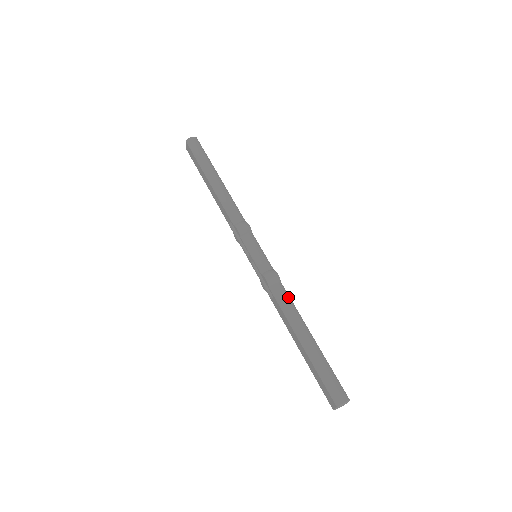
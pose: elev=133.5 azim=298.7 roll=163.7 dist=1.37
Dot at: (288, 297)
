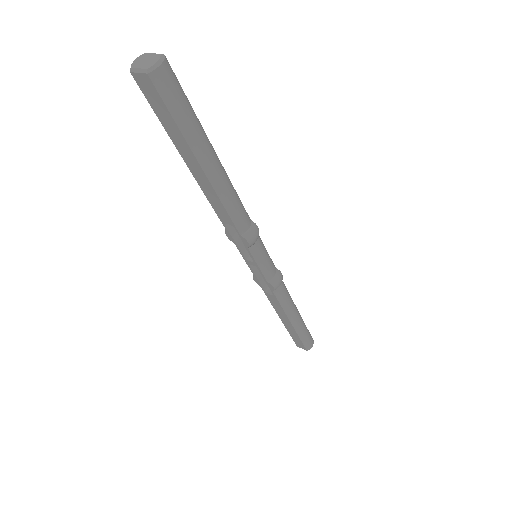
Dot at: (287, 291)
